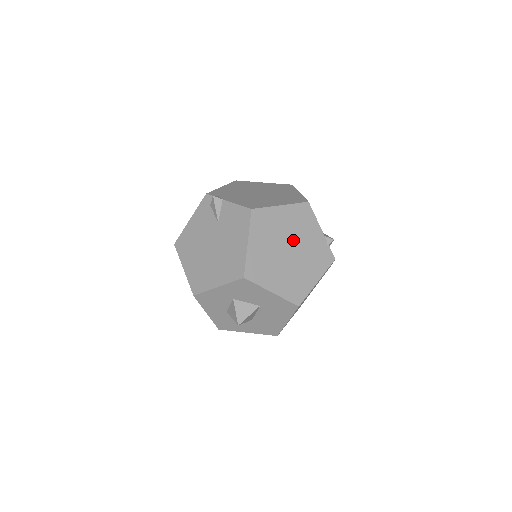
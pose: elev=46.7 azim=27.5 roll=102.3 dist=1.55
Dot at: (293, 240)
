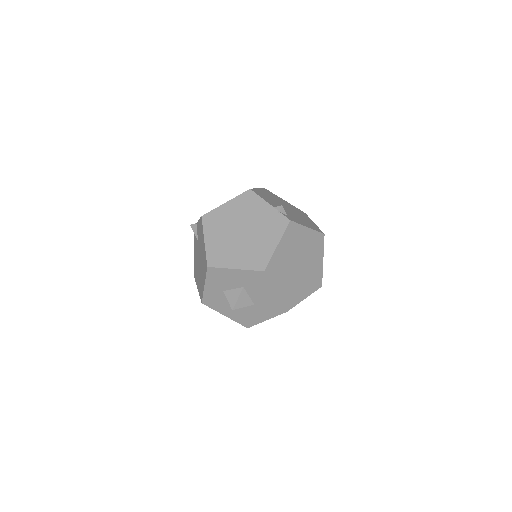
Dot at: (244, 223)
